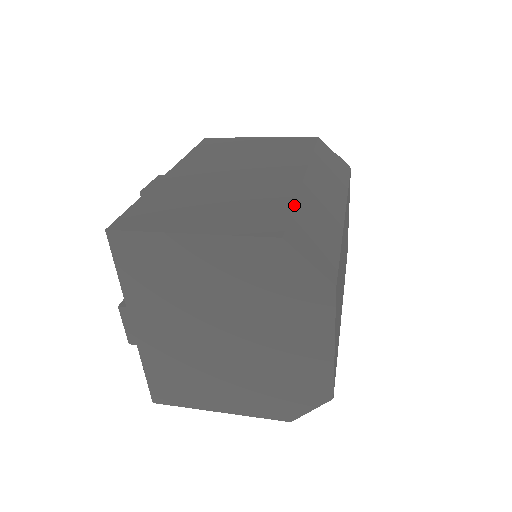
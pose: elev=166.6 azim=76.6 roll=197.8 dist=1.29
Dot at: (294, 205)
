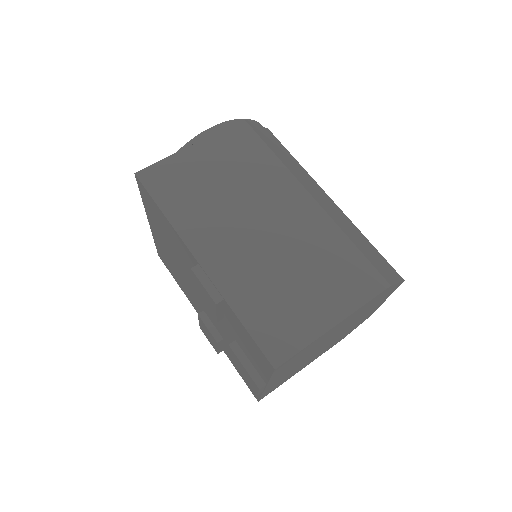
Dot at: (353, 243)
